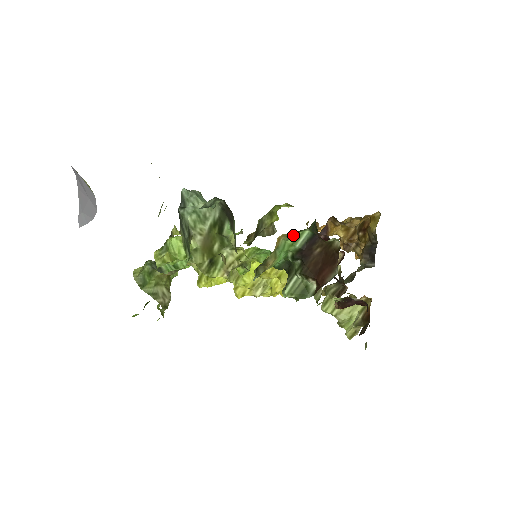
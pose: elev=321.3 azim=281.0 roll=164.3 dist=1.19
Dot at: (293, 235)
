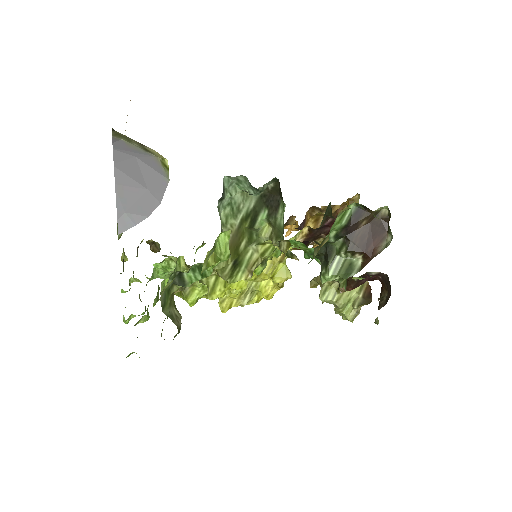
Dot at: occluded
